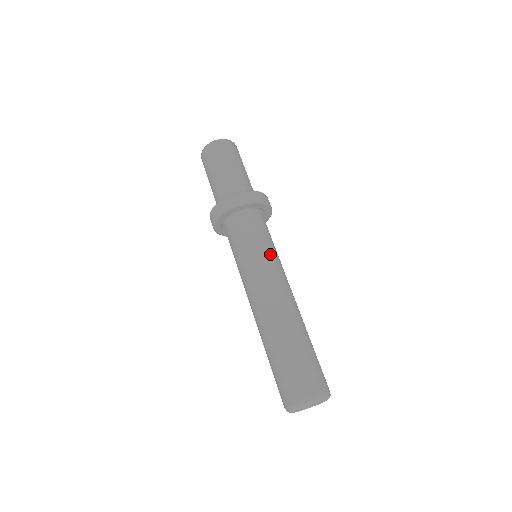
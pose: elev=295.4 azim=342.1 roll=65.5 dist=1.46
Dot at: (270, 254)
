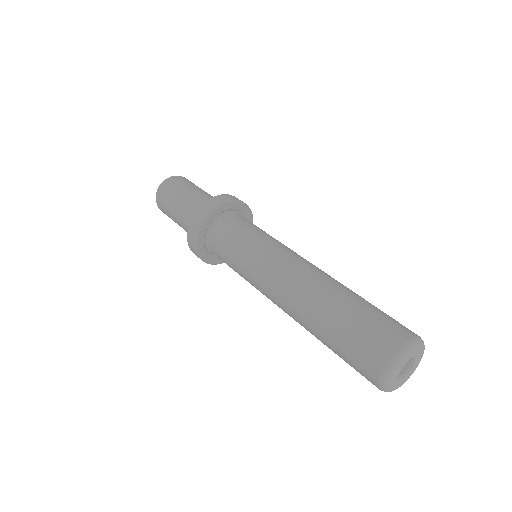
Dot at: (269, 239)
